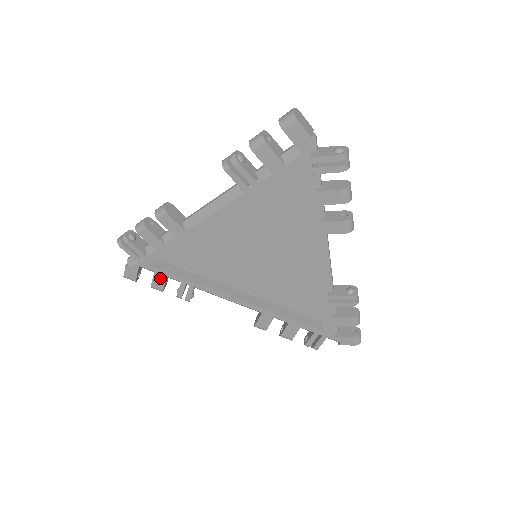
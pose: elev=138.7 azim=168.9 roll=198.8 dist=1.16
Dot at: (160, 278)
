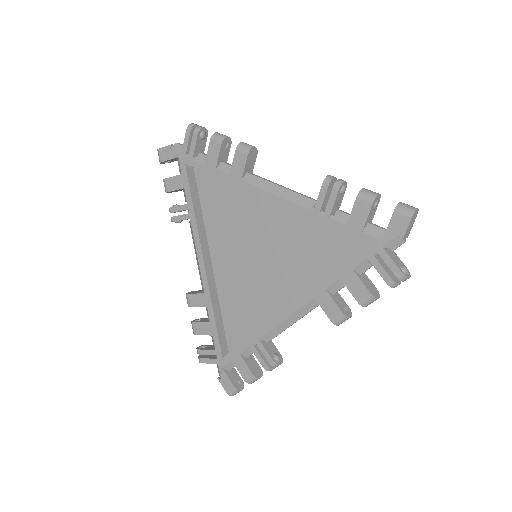
Dot at: (179, 183)
